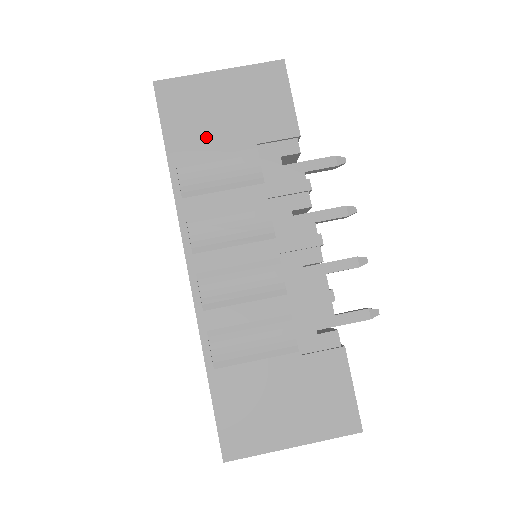
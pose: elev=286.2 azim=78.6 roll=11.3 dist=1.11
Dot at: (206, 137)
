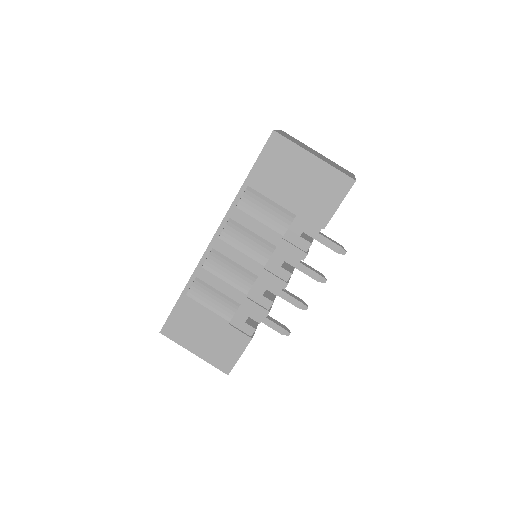
Dot at: (275, 186)
